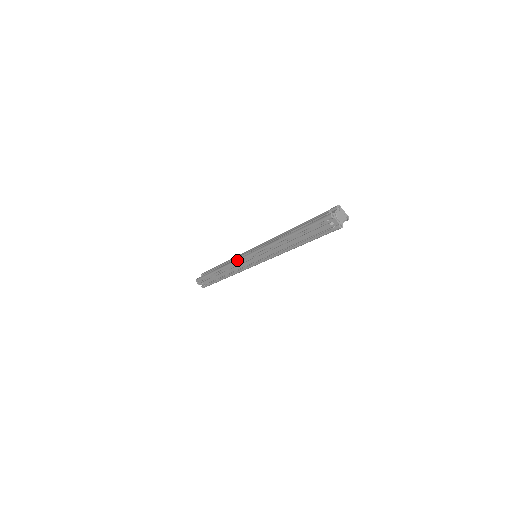
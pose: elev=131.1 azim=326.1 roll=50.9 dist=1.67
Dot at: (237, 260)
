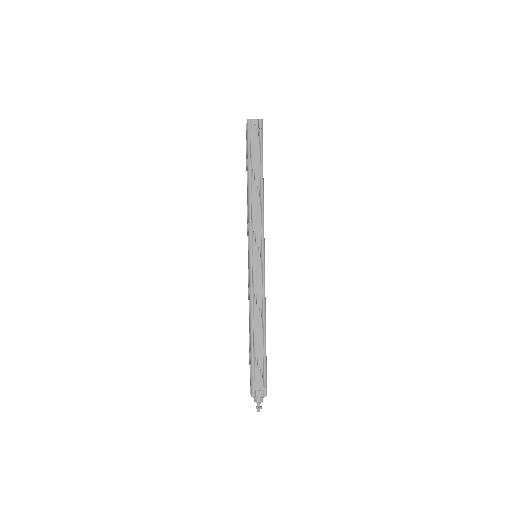
Dot at: (248, 280)
